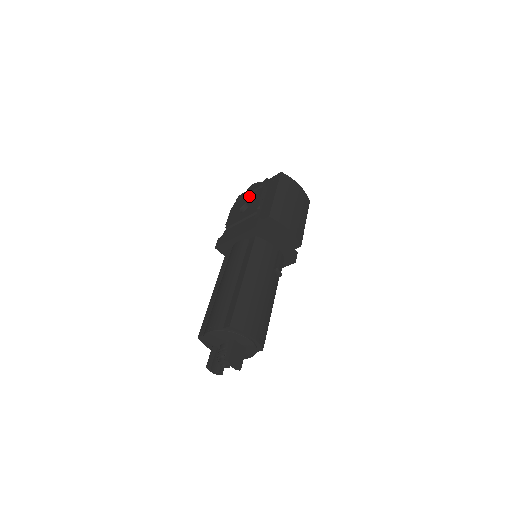
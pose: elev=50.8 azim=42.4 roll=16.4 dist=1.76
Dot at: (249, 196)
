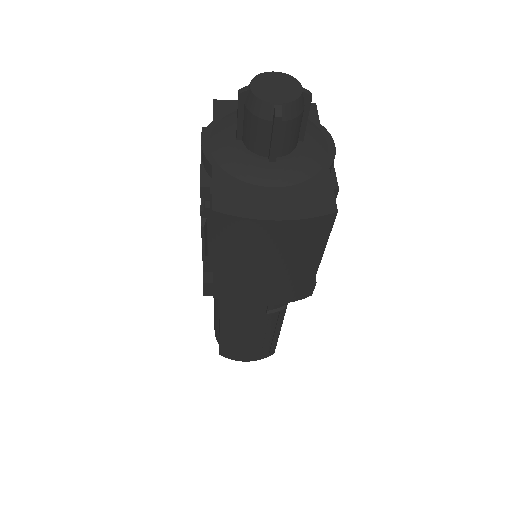
Dot at: occluded
